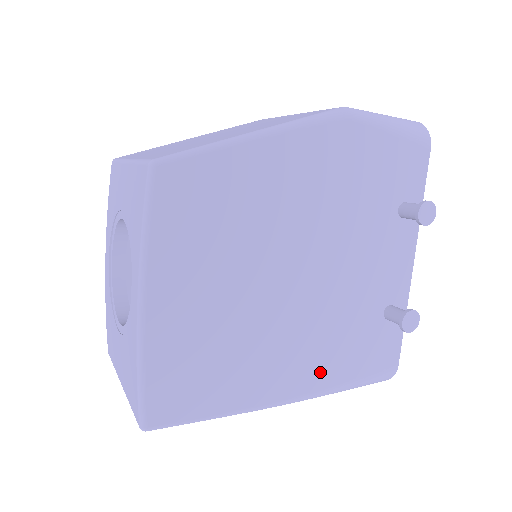
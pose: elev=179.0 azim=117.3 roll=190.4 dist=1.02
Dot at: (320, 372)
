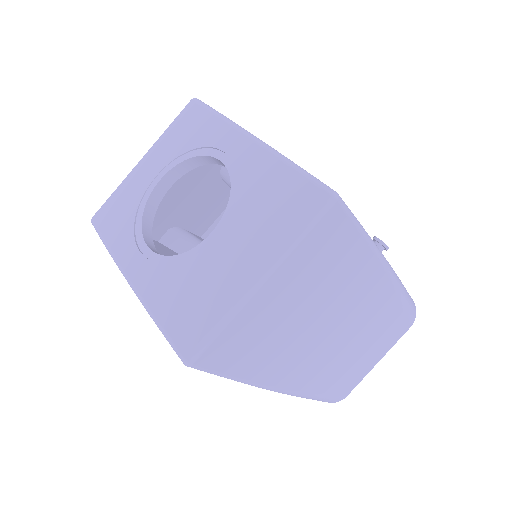
Dot at: occluded
